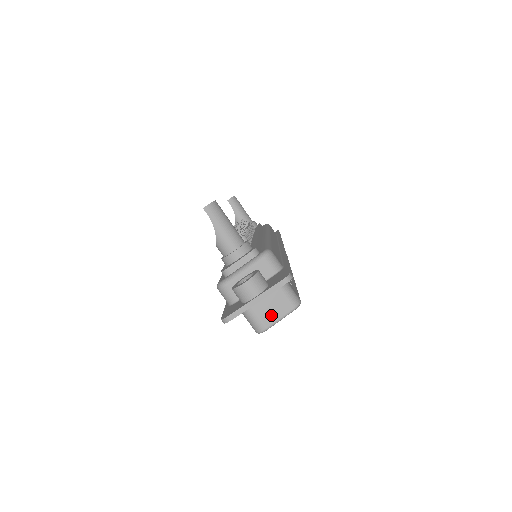
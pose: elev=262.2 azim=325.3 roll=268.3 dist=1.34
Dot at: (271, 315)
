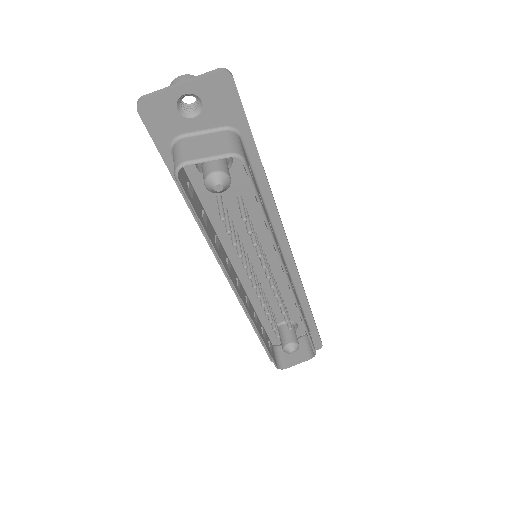
Dot at: (200, 152)
